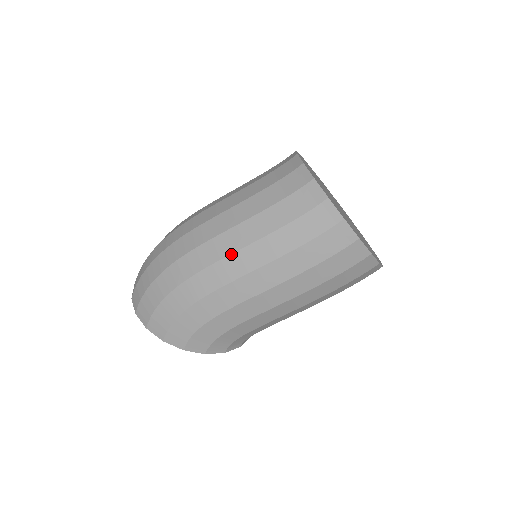
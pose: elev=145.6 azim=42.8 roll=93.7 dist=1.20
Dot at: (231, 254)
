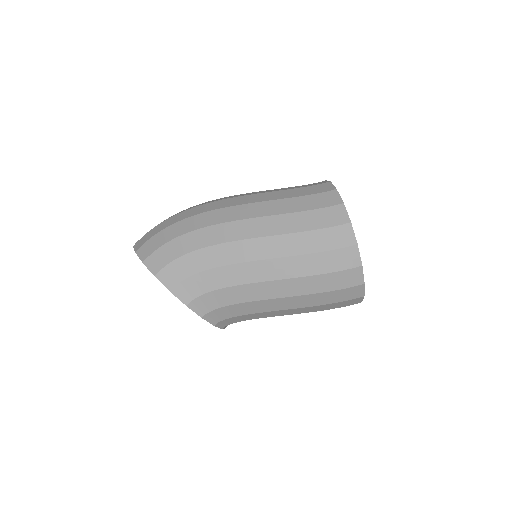
Dot at: (242, 204)
